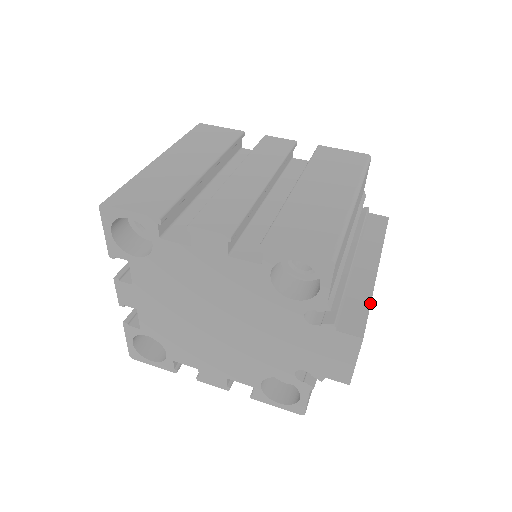
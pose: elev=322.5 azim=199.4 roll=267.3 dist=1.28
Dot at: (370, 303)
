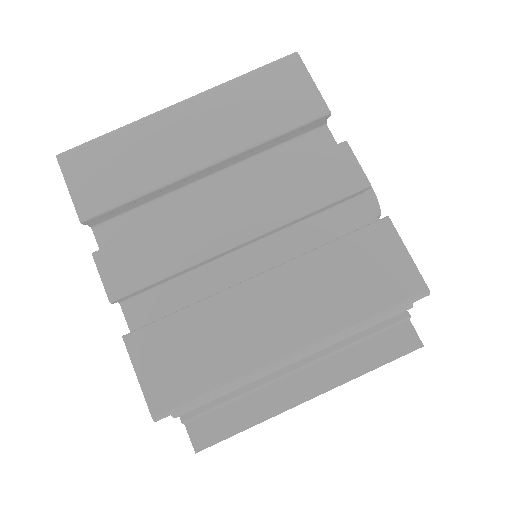
Dot at: (247, 428)
